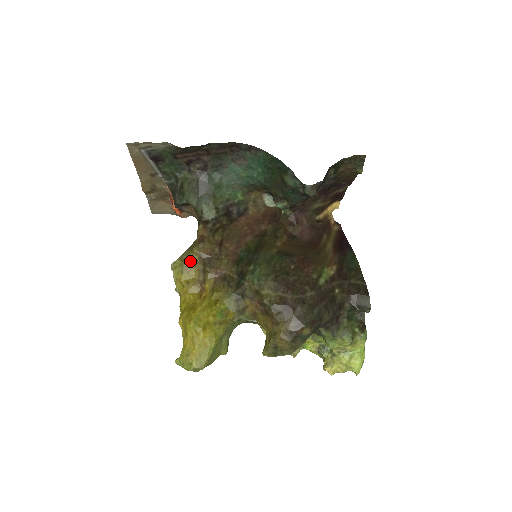
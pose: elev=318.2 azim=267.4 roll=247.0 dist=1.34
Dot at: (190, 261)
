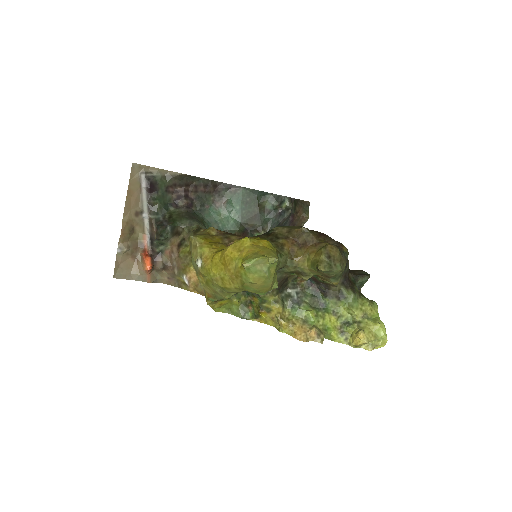
Dot at: (209, 234)
